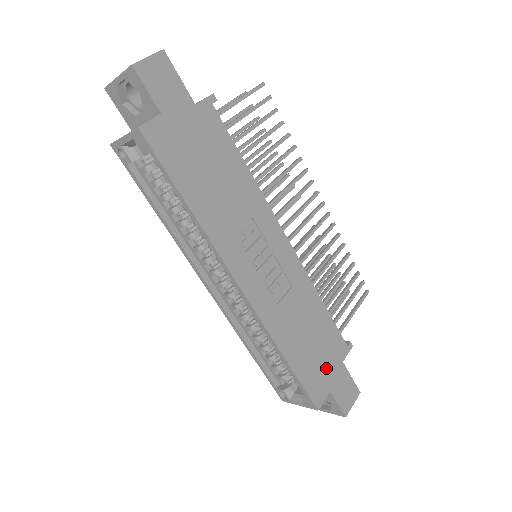
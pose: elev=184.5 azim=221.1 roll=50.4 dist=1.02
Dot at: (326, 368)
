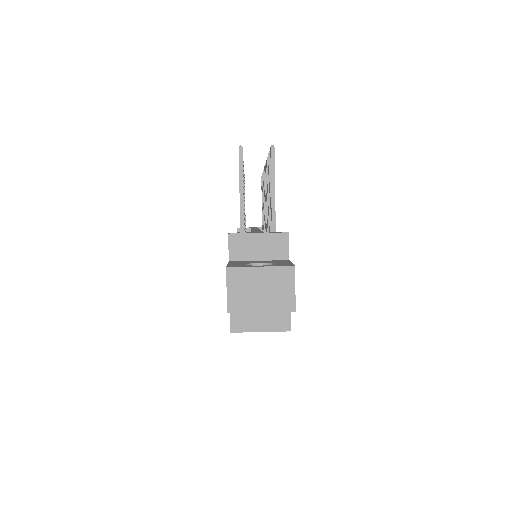
Dot at: occluded
